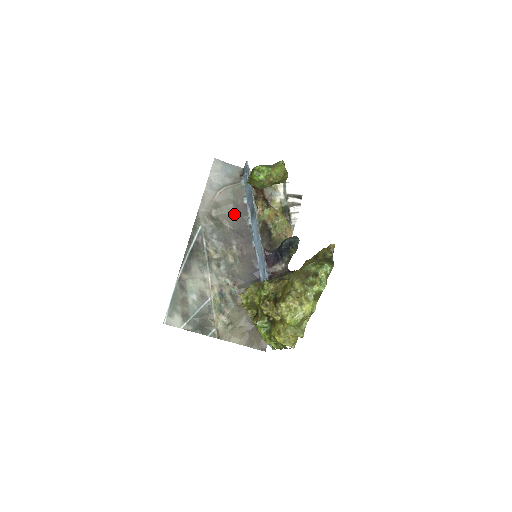
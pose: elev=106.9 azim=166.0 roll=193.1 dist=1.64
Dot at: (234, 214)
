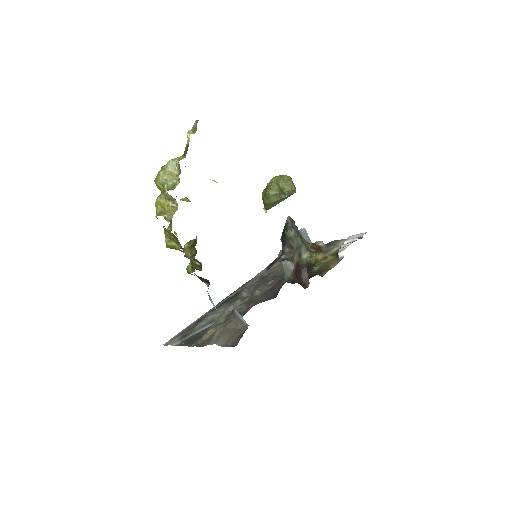
Dot at: occluded
